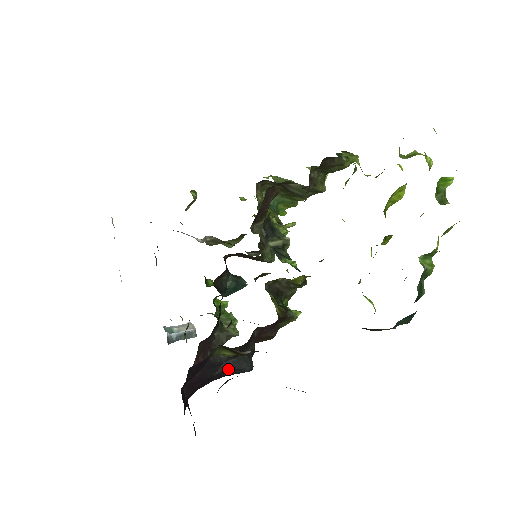
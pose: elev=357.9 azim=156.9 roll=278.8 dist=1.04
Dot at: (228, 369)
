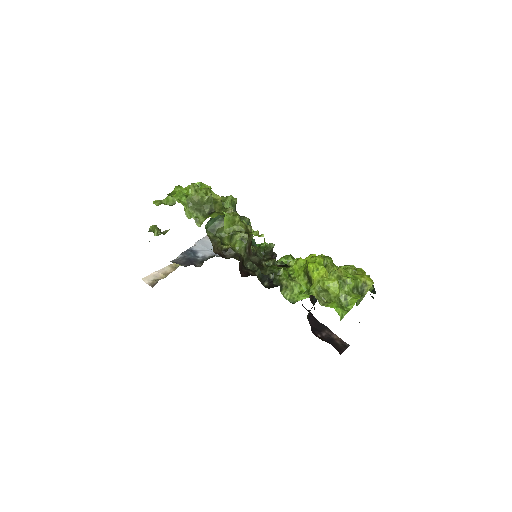
Dot at: occluded
